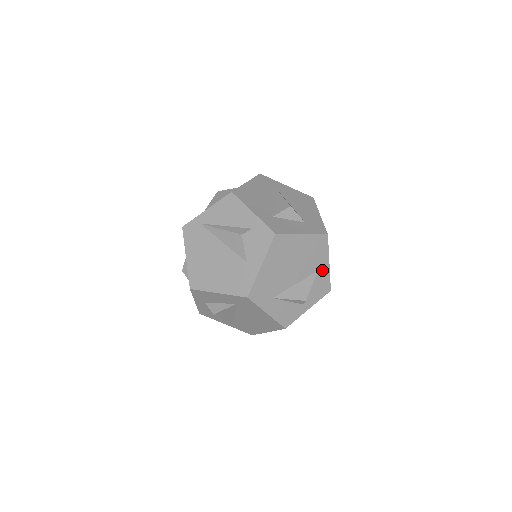
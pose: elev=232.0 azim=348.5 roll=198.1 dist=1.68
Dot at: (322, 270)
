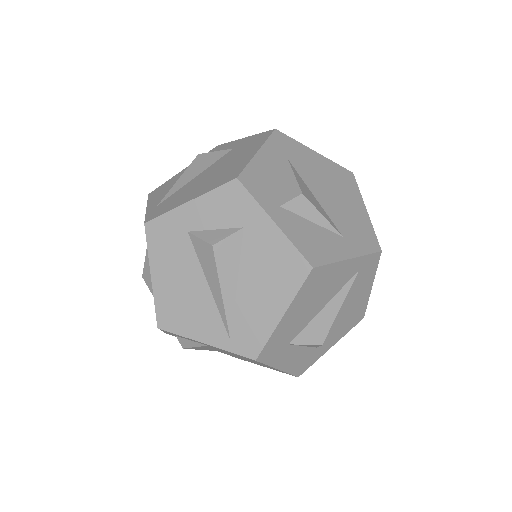
Dot at: occluded
